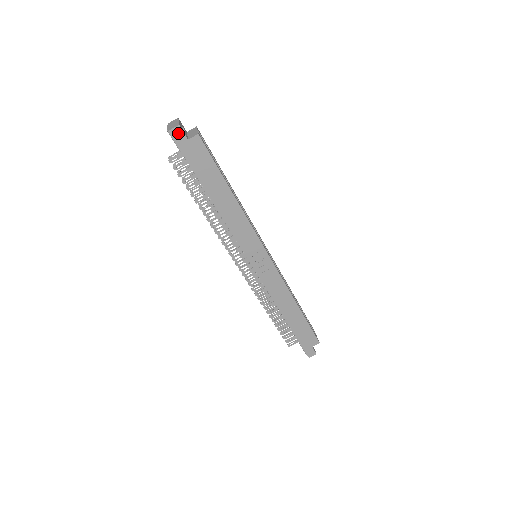
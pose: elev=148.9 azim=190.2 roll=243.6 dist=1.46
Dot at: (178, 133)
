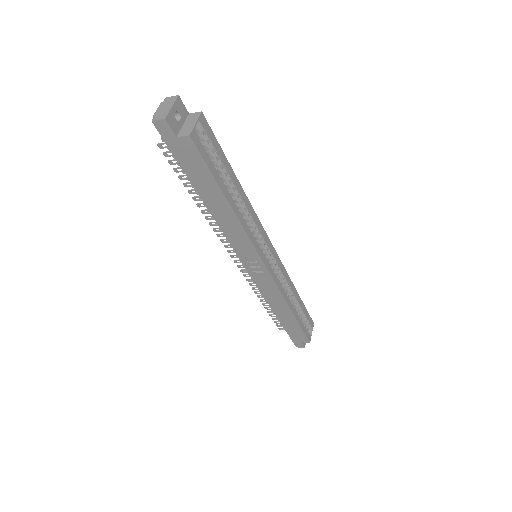
Dot at: (164, 127)
